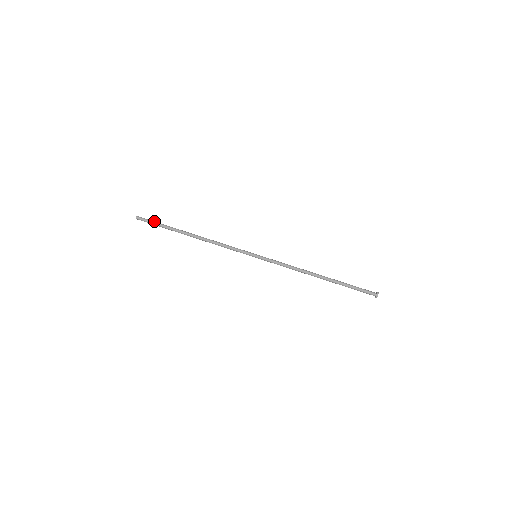
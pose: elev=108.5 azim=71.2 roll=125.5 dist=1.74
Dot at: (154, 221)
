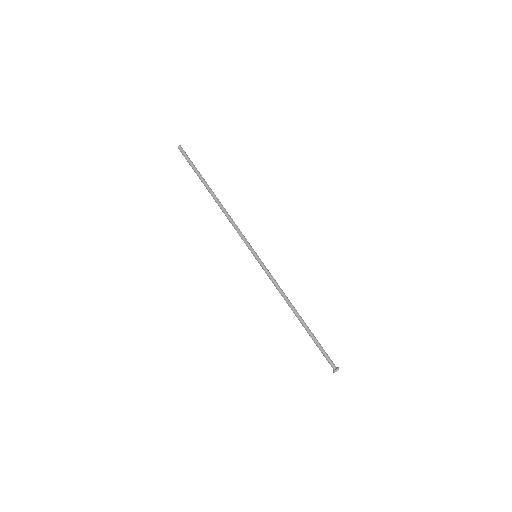
Dot at: occluded
